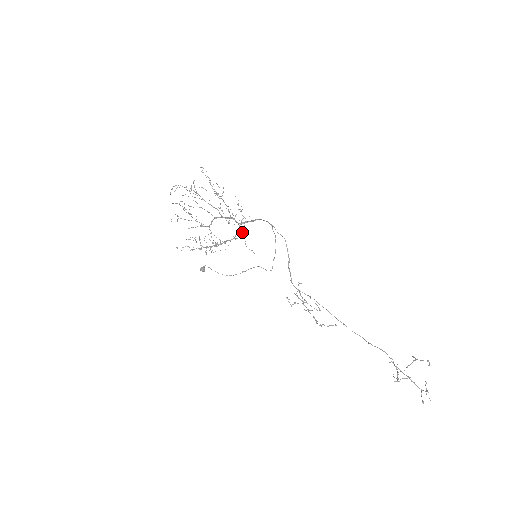
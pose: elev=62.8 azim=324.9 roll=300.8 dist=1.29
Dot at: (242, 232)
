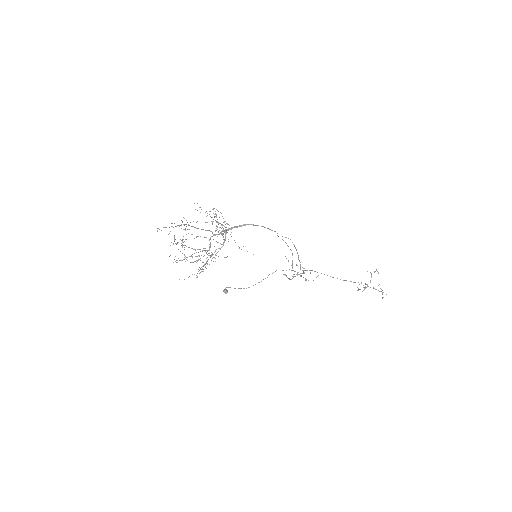
Dot at: occluded
